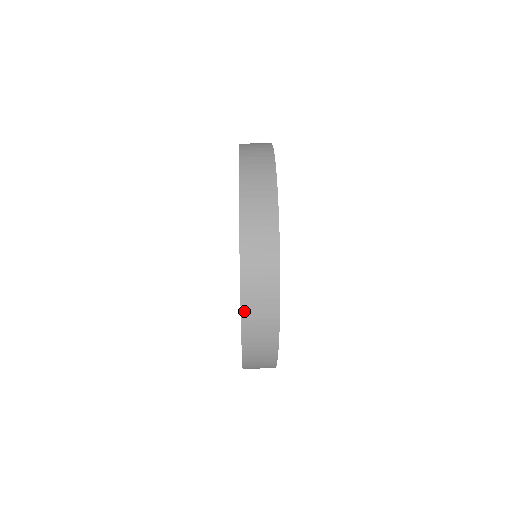
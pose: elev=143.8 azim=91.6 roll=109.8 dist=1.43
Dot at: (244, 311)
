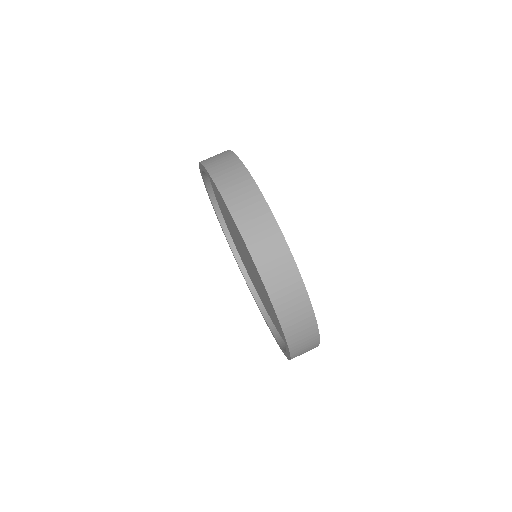
Dot at: (278, 311)
